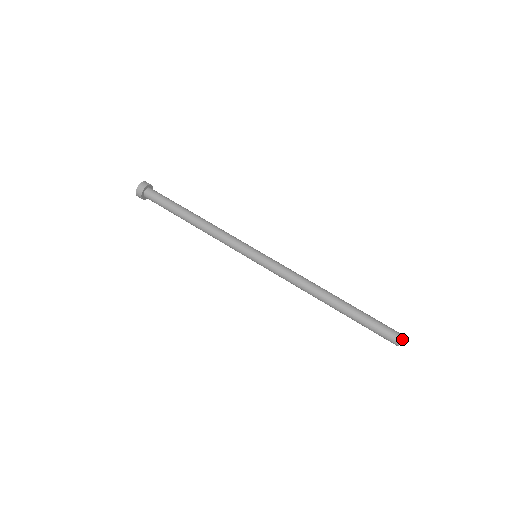
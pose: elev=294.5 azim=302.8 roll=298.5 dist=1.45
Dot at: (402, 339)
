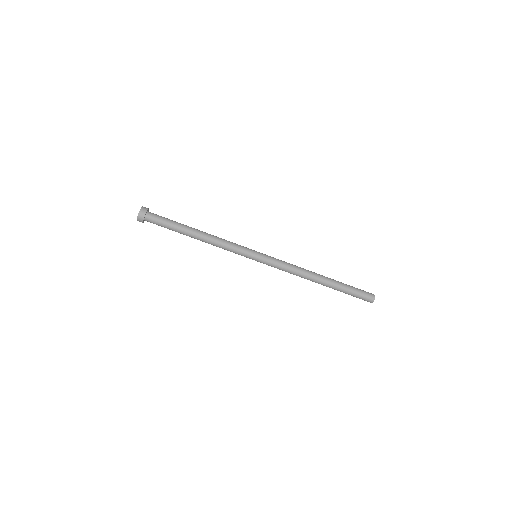
Dot at: (373, 301)
